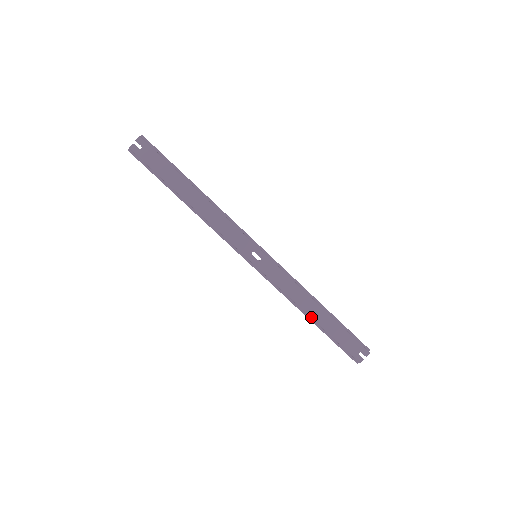
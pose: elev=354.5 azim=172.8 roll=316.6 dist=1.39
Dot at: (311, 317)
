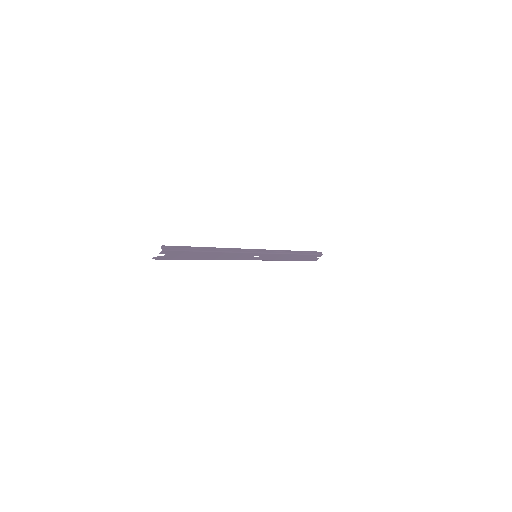
Dot at: occluded
